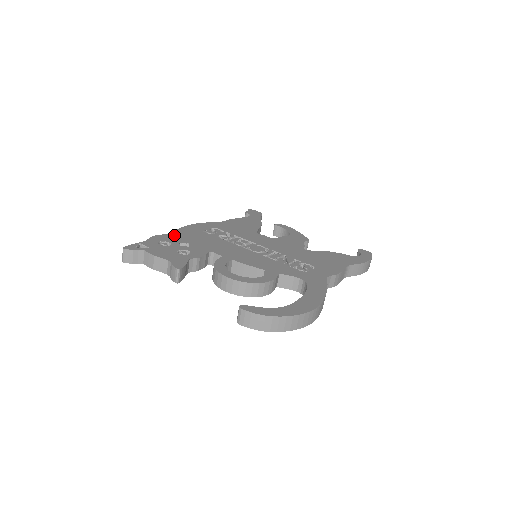
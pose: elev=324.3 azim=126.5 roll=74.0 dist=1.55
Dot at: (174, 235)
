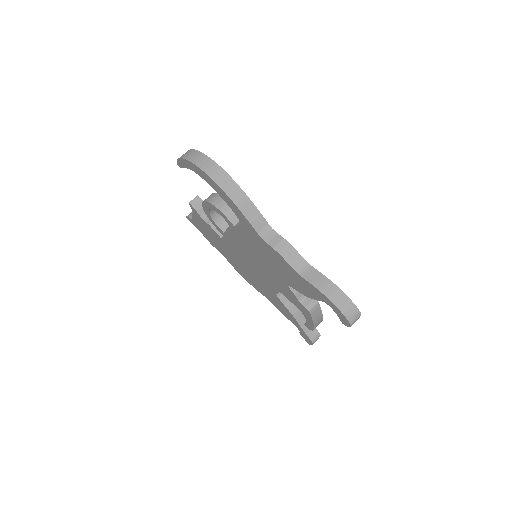
Dot at: occluded
